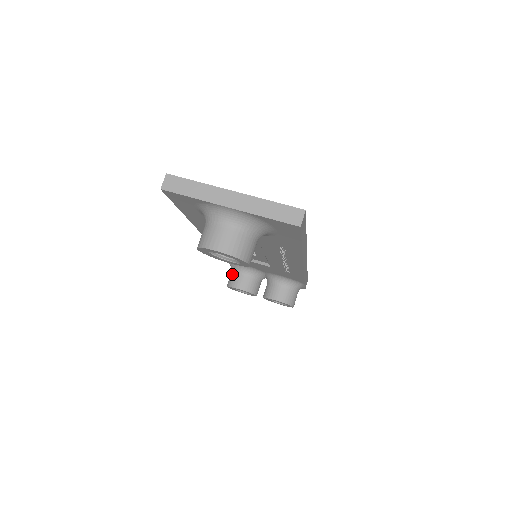
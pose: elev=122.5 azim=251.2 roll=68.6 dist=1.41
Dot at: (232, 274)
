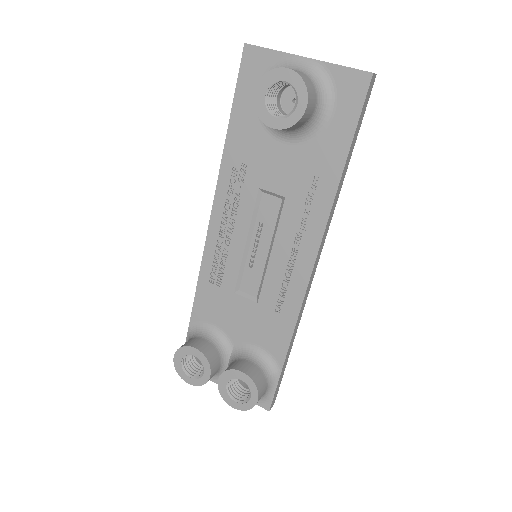
Dot at: (190, 339)
